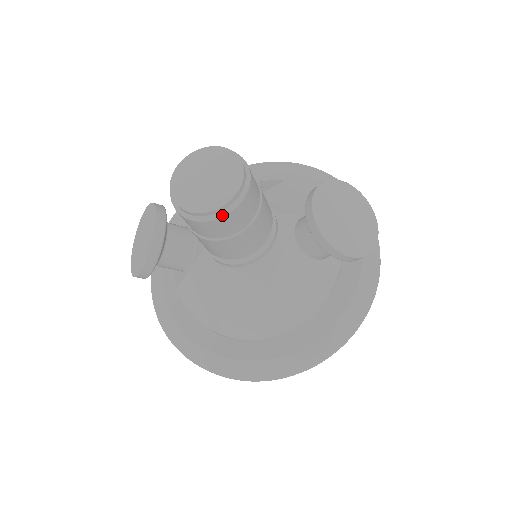
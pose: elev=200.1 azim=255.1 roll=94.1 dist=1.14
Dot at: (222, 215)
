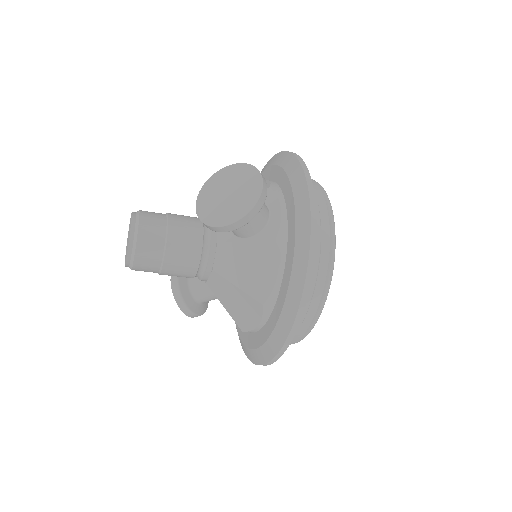
Dot at: (133, 257)
